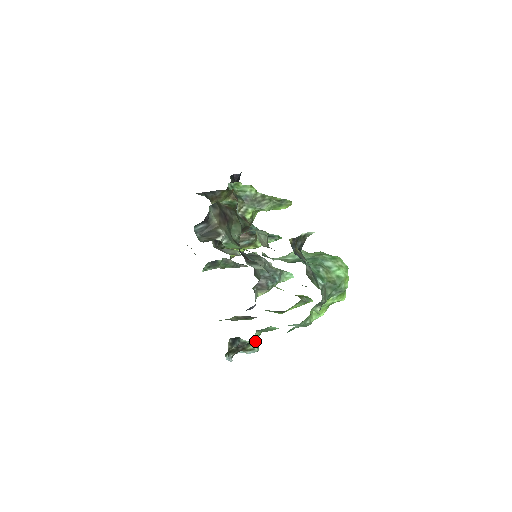
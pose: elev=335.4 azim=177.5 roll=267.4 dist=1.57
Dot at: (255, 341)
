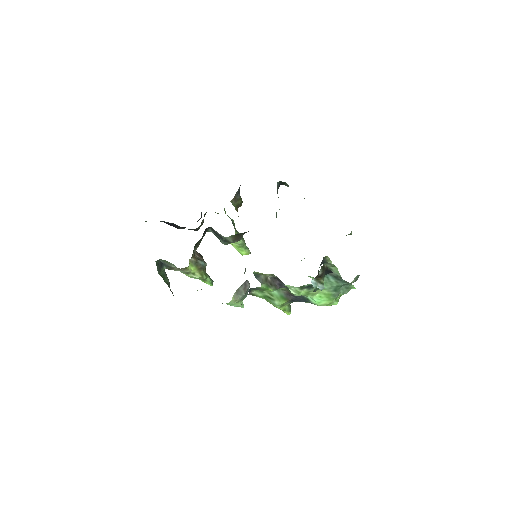
Dot at: occluded
